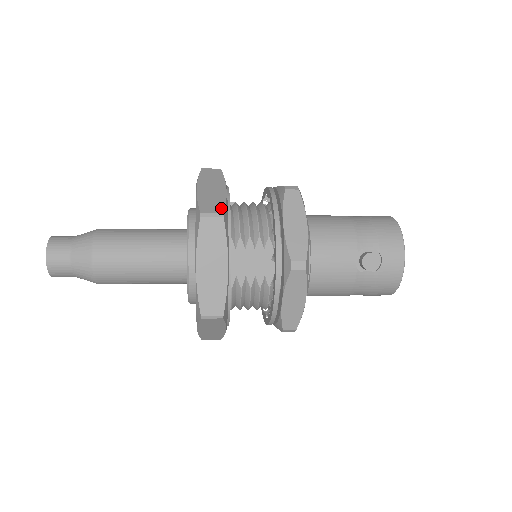
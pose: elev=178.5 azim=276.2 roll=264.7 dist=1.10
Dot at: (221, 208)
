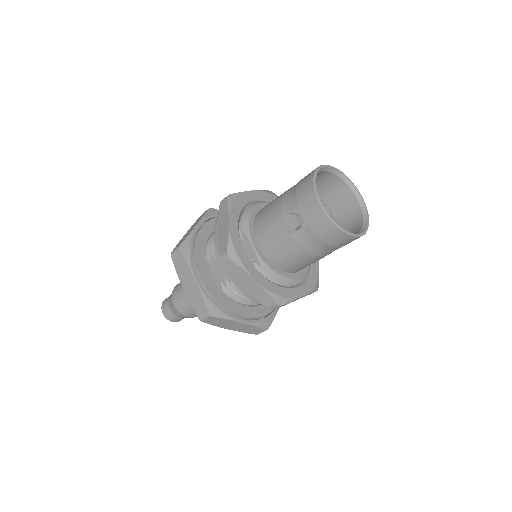
Dot at: (181, 243)
